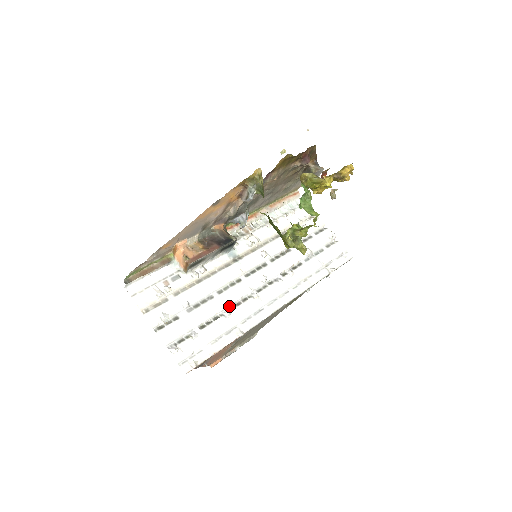
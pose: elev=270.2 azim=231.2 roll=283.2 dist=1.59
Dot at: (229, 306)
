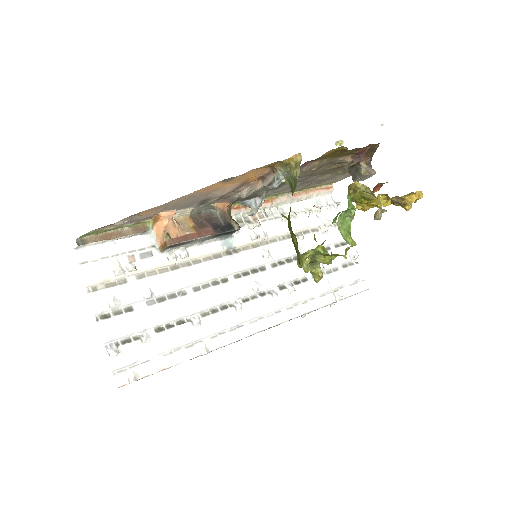
Dot at: (202, 311)
